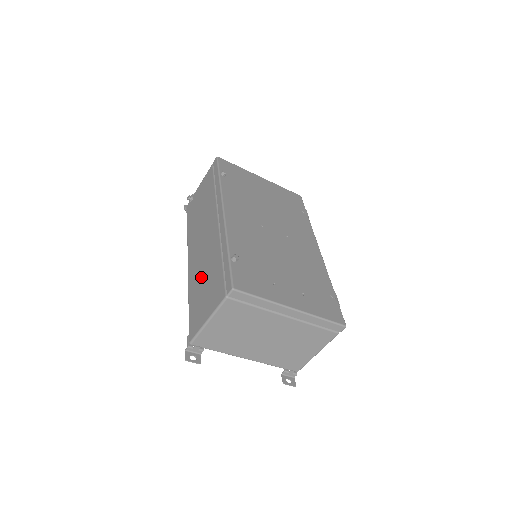
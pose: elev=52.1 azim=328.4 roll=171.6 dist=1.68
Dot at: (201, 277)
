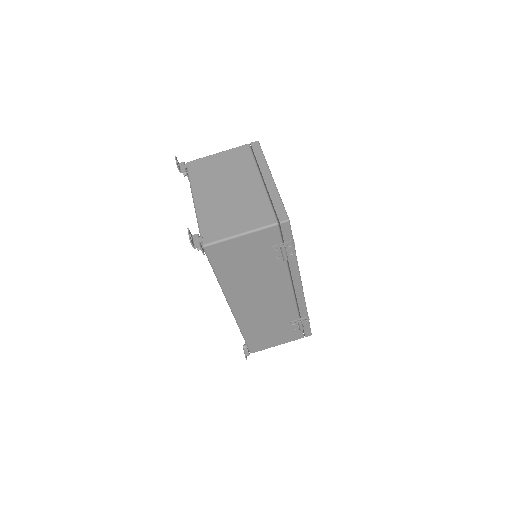
Dot at: occluded
